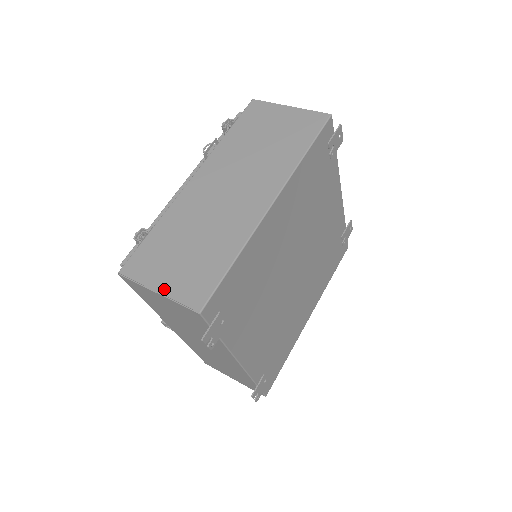
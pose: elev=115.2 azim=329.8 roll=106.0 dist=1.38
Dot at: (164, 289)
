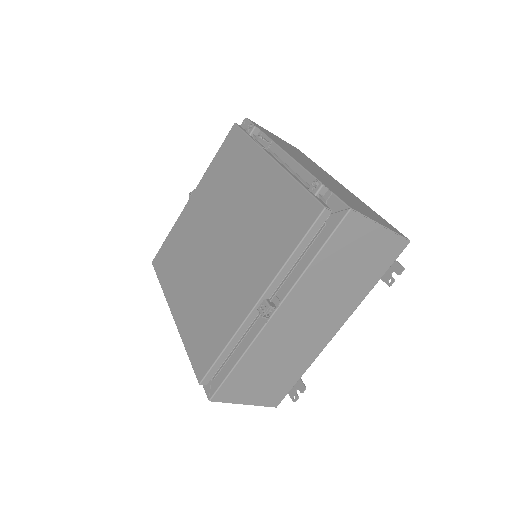
Dot at: (383, 224)
